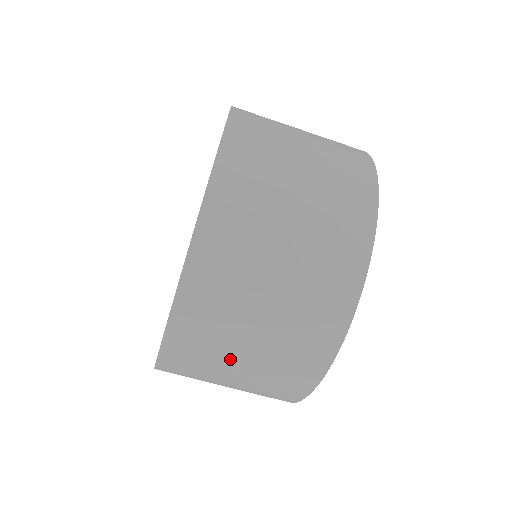
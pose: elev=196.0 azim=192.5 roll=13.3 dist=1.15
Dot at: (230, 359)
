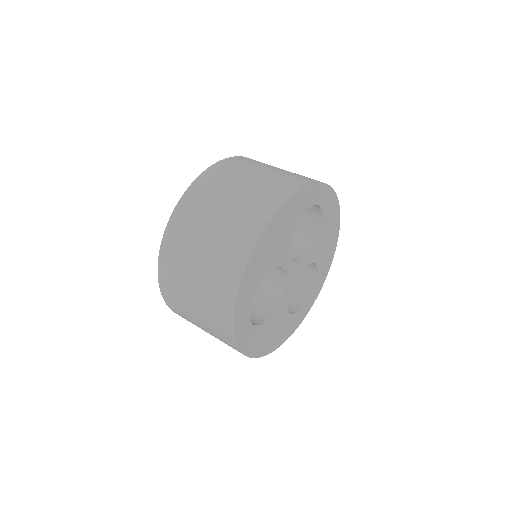
Dot at: (193, 255)
